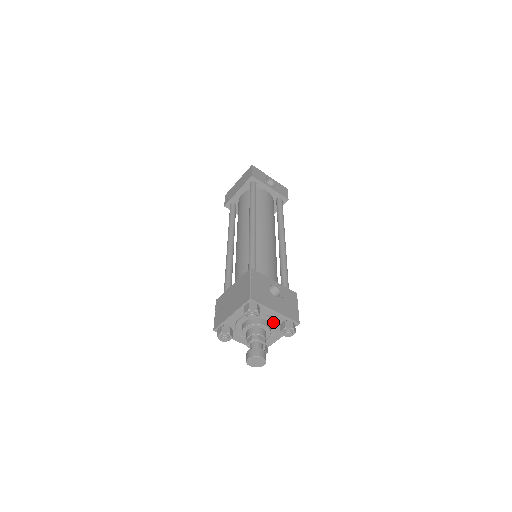
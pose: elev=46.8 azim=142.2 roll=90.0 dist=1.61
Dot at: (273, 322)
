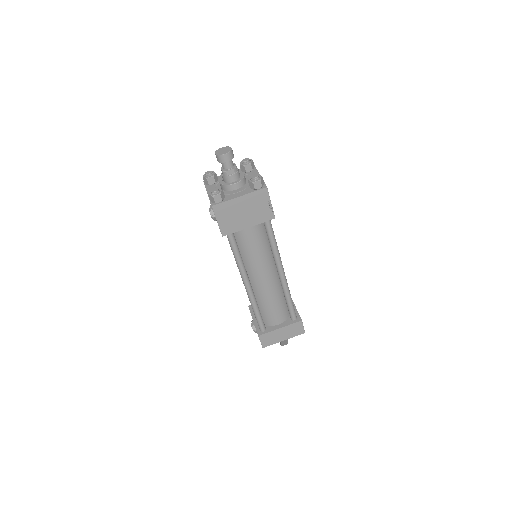
Dot at: occluded
